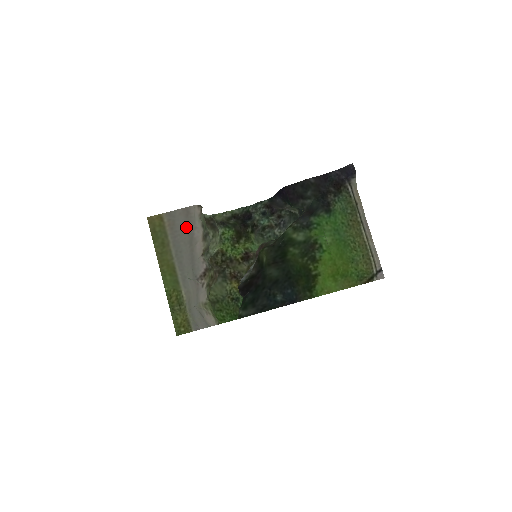
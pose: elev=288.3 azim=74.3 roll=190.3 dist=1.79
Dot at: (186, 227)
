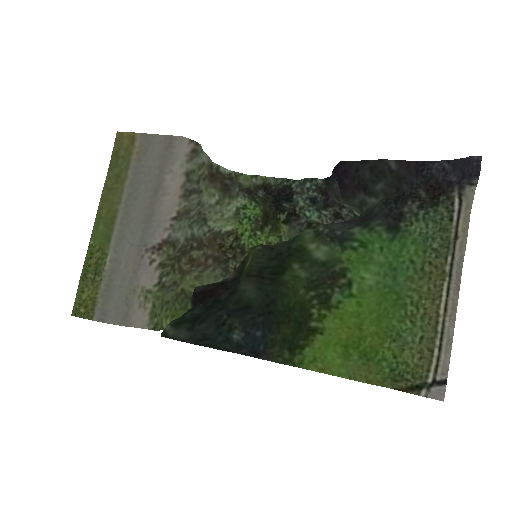
Dot at: (158, 165)
